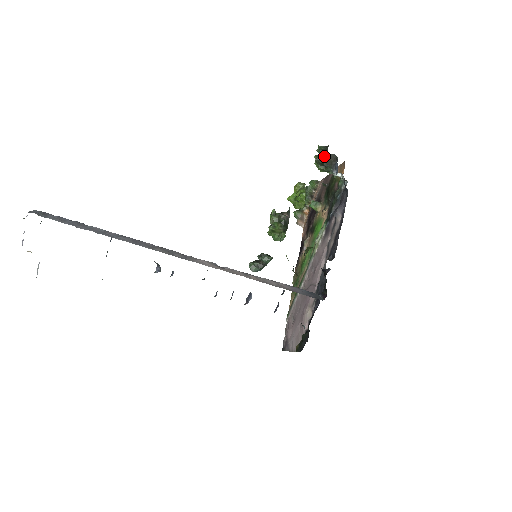
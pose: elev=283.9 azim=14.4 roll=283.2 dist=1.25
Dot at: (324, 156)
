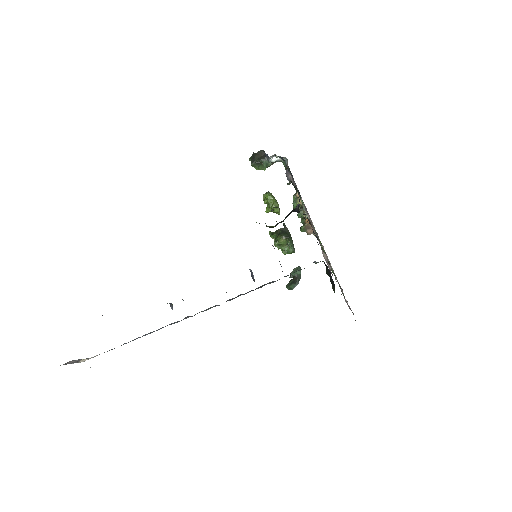
Dot at: (254, 158)
